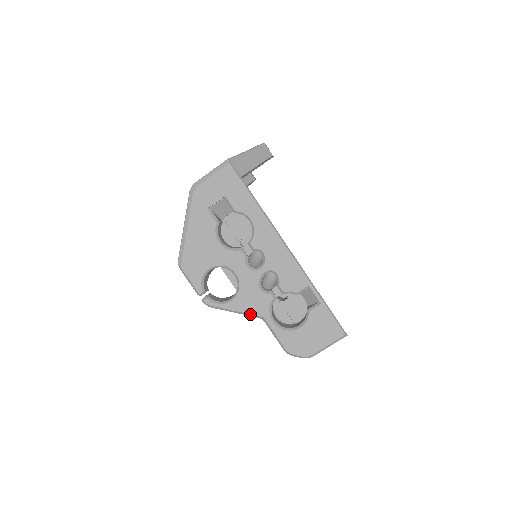
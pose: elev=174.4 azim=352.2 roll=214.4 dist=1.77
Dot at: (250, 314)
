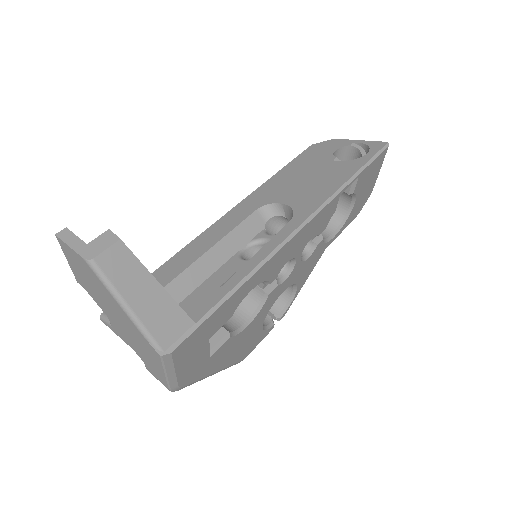
Dot at: occluded
